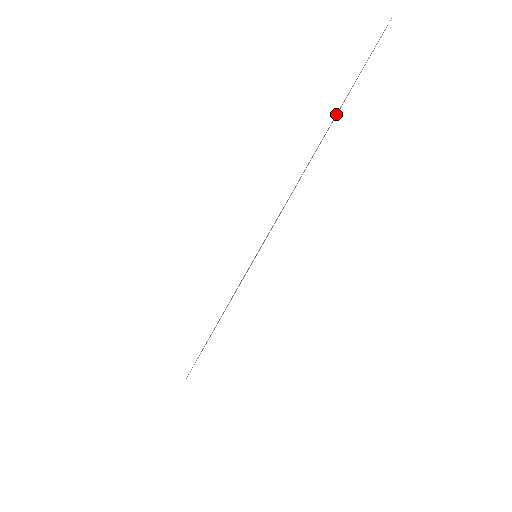
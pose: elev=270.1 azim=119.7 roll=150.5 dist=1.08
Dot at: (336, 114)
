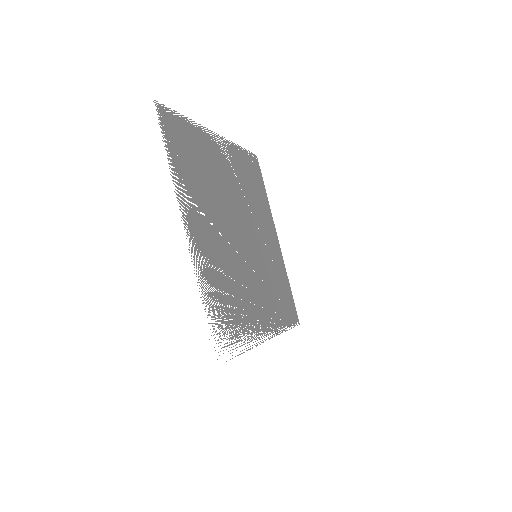
Dot at: occluded
